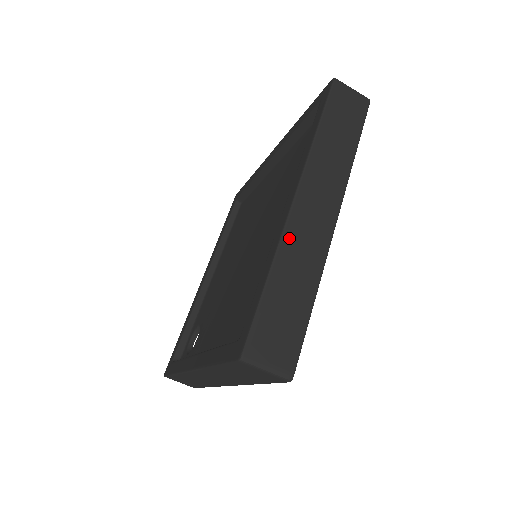
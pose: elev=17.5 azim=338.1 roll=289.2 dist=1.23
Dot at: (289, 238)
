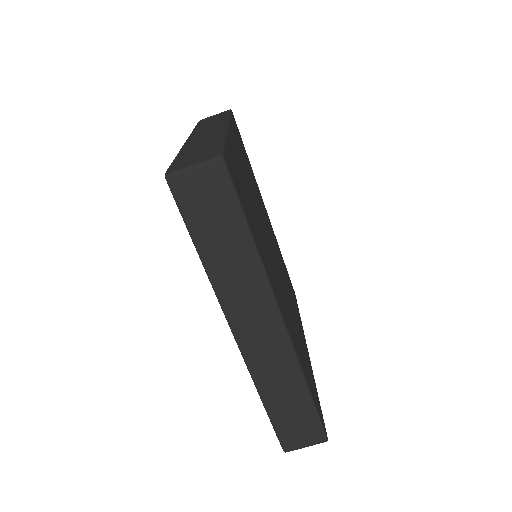
Dot at: (189, 144)
